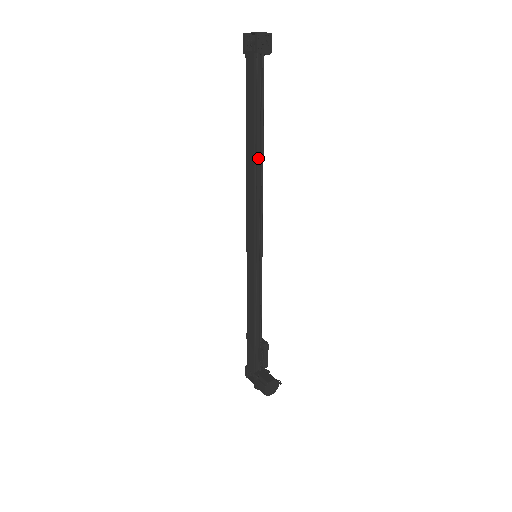
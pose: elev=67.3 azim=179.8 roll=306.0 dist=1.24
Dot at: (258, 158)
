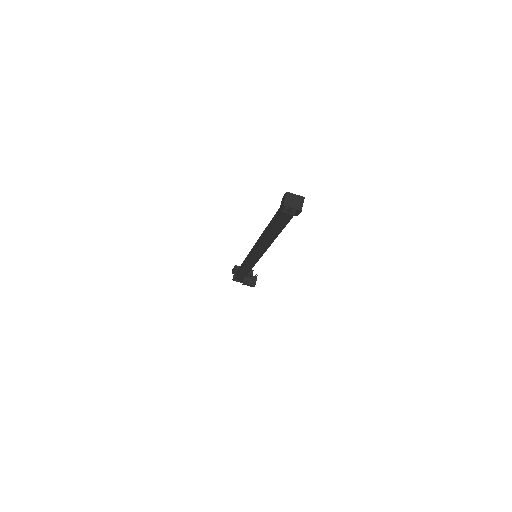
Dot at: occluded
